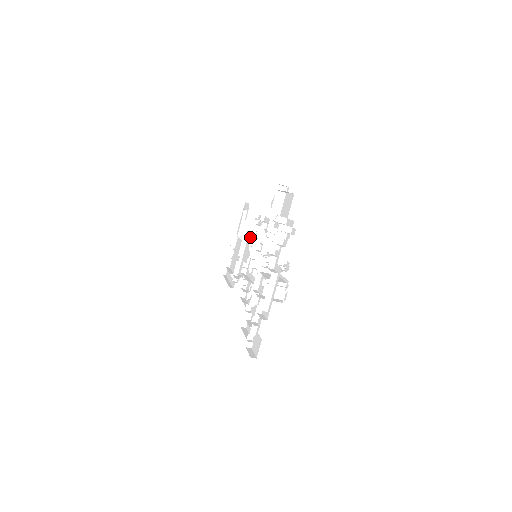
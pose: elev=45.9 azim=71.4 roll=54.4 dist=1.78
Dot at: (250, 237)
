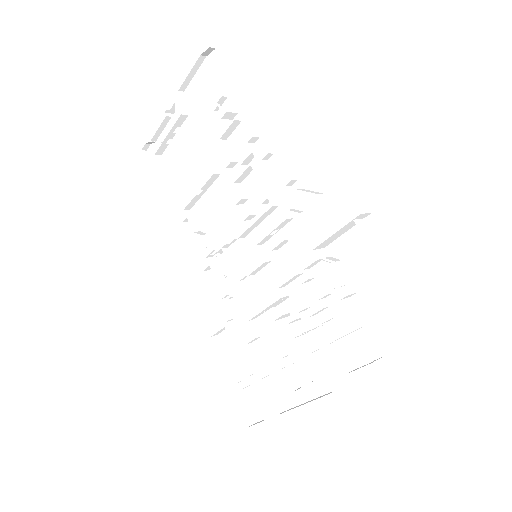
Dot at: (235, 181)
